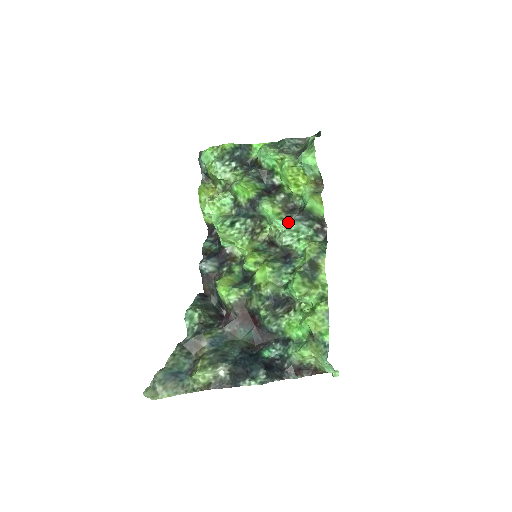
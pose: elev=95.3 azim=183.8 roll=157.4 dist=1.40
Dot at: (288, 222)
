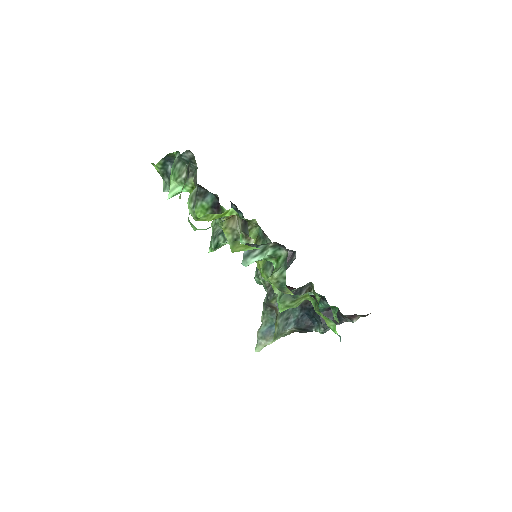
Dot at: (249, 238)
